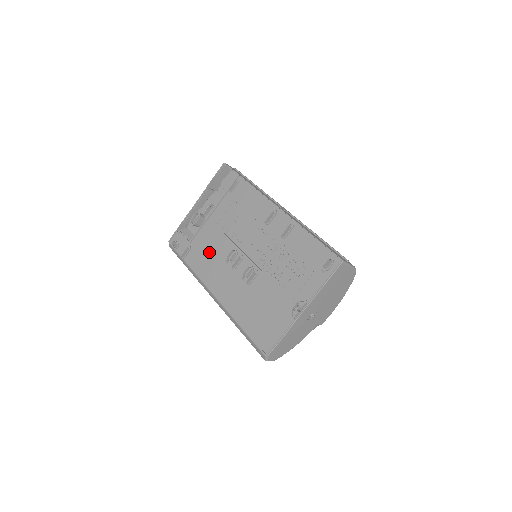
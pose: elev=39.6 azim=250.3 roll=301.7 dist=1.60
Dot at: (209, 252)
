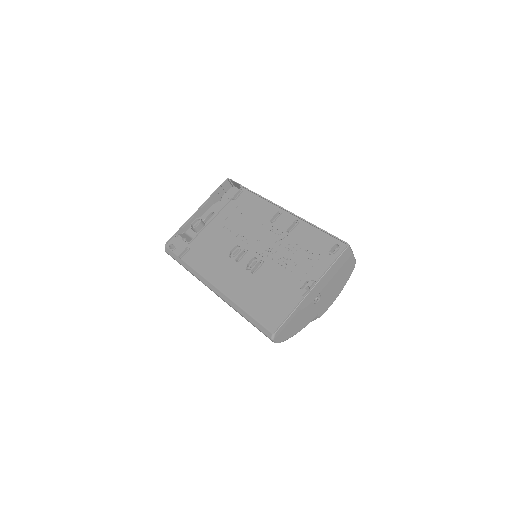
Dot at: (210, 250)
